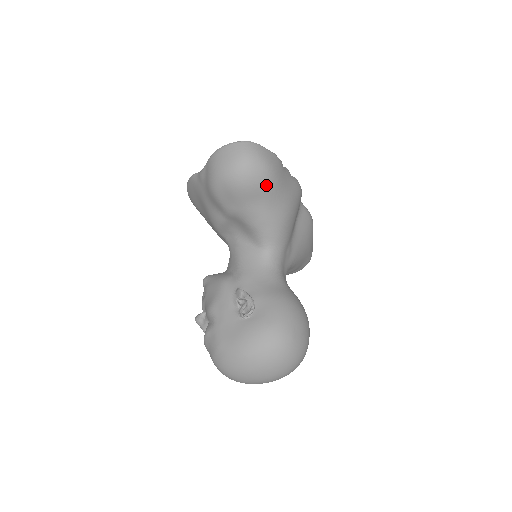
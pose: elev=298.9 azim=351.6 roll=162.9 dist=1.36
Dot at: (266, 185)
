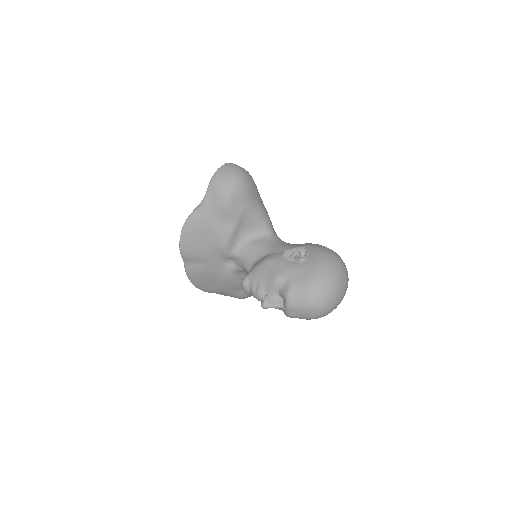
Dot at: (254, 184)
